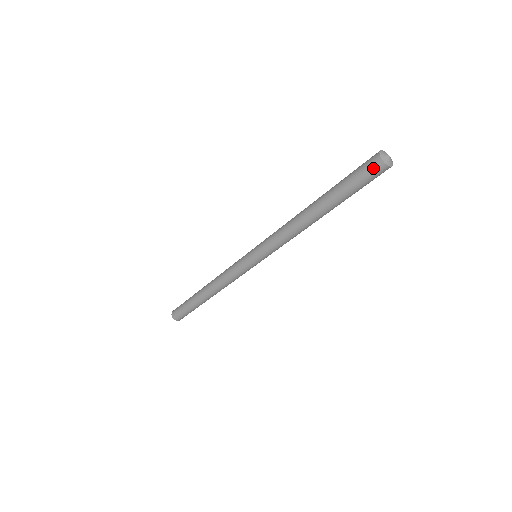
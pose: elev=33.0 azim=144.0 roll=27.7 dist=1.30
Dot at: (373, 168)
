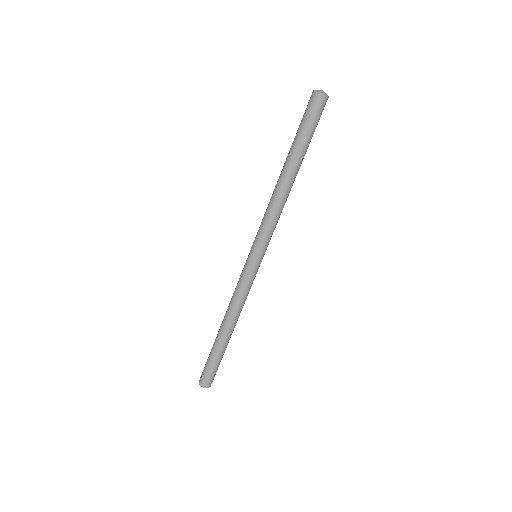
Dot at: (312, 102)
